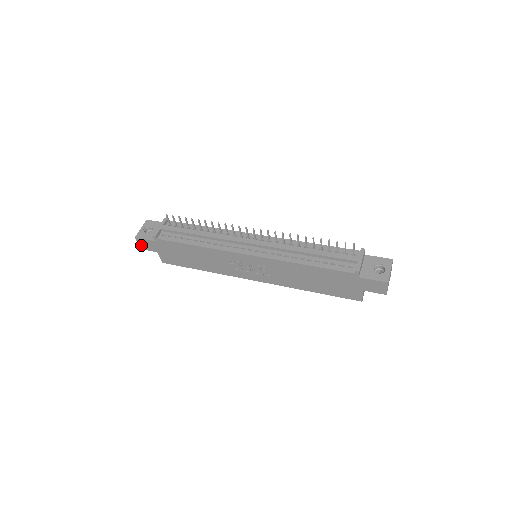
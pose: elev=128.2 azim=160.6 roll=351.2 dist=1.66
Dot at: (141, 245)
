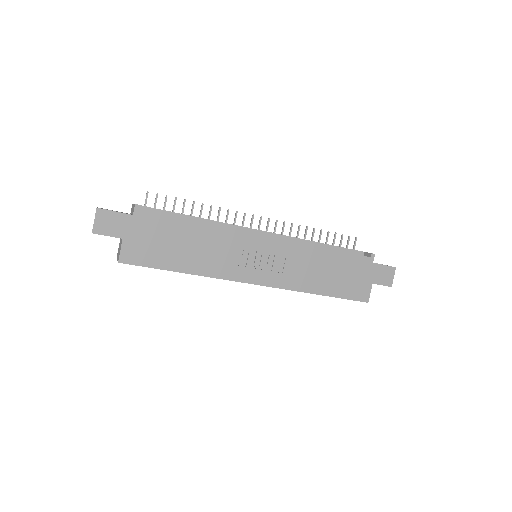
Dot at: (99, 224)
